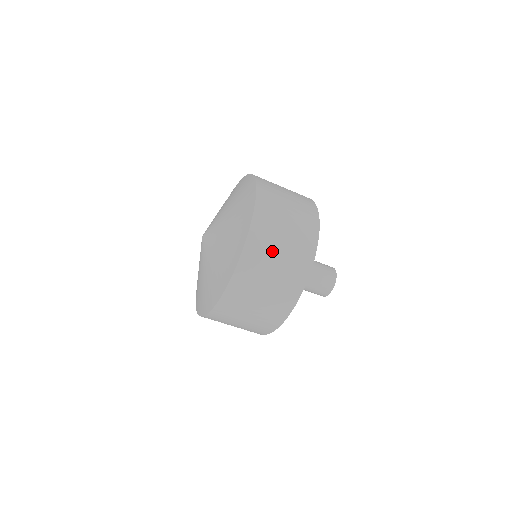
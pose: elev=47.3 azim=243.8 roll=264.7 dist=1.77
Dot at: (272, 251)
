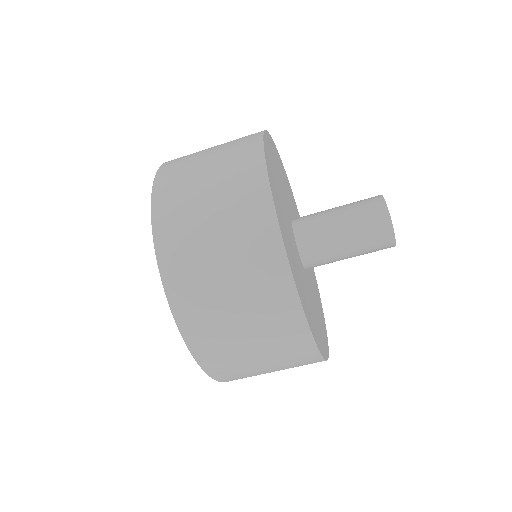
Dot at: (195, 164)
